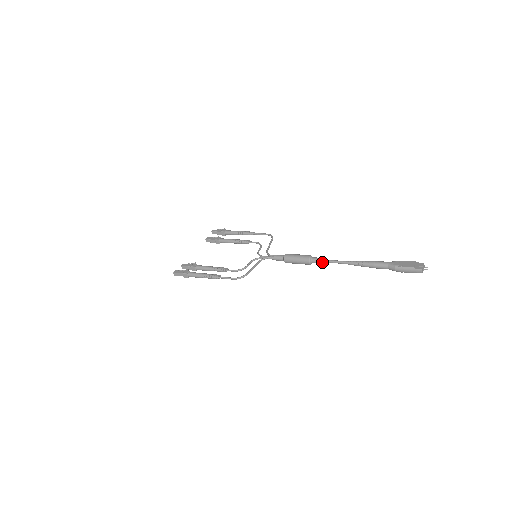
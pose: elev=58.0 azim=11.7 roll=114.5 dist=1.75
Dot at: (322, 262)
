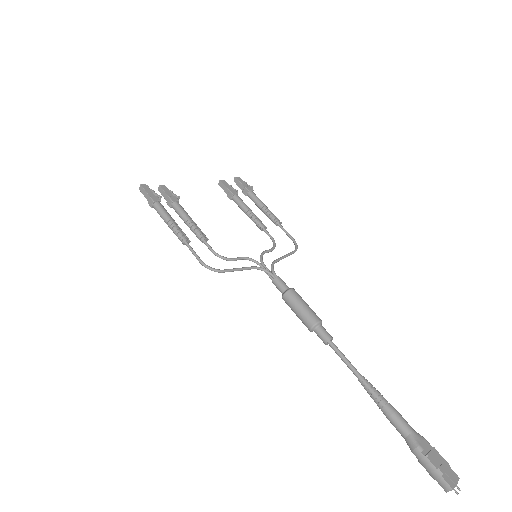
Dot at: (328, 343)
